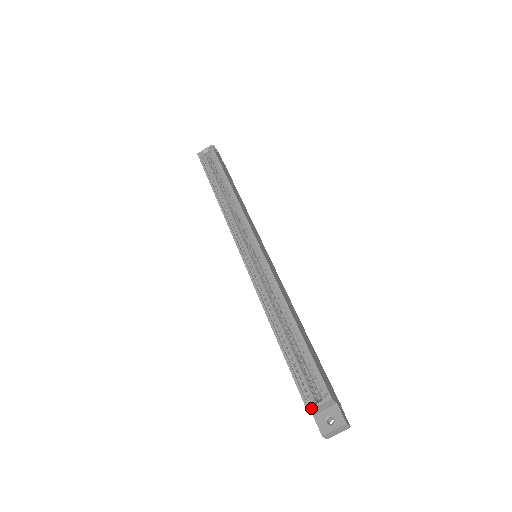
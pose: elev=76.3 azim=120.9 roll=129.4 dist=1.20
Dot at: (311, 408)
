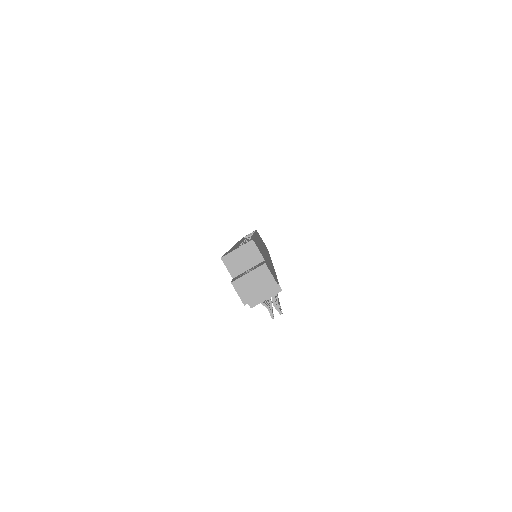
Dot at: (226, 254)
